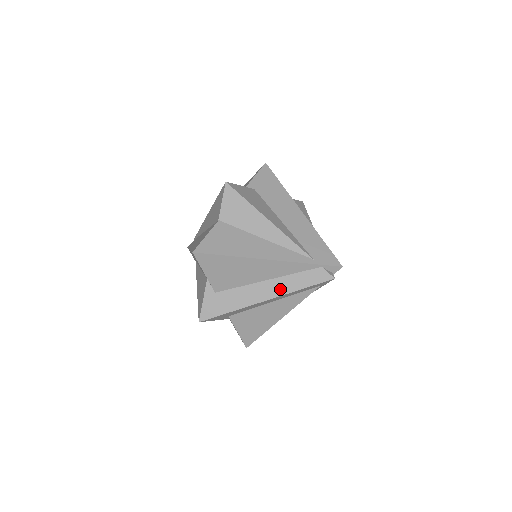
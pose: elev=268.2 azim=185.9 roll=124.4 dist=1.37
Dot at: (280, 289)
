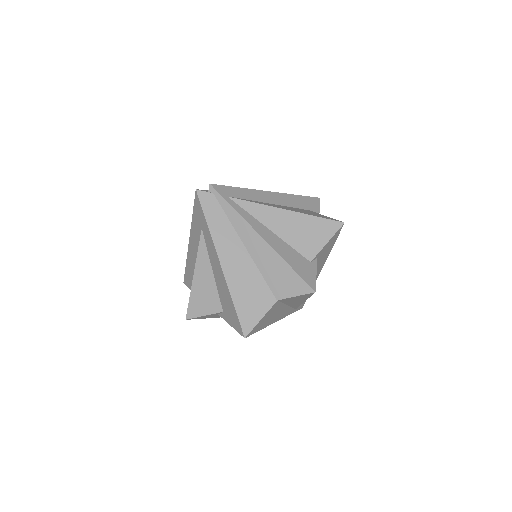
Dot at: occluded
